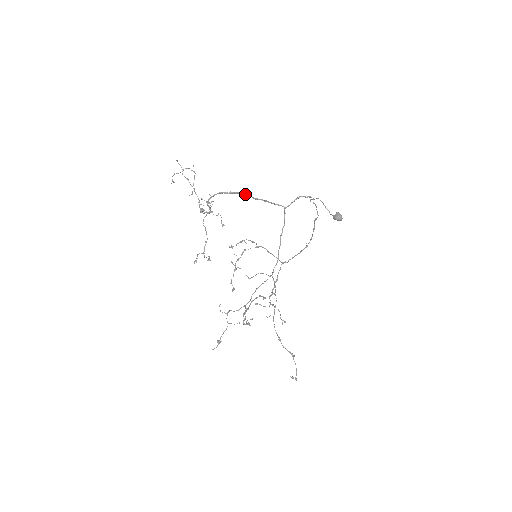
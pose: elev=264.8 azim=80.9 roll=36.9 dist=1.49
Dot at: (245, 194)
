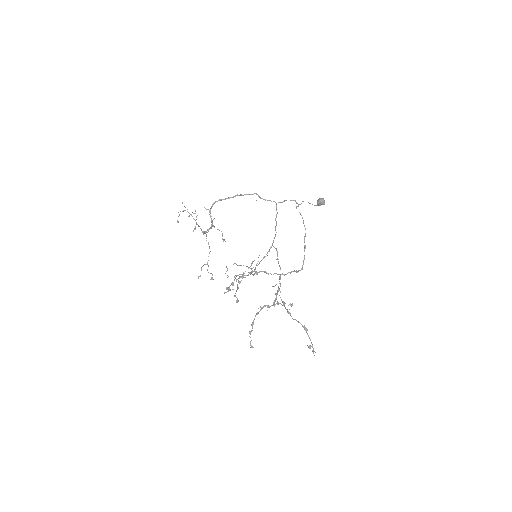
Dot at: (241, 194)
